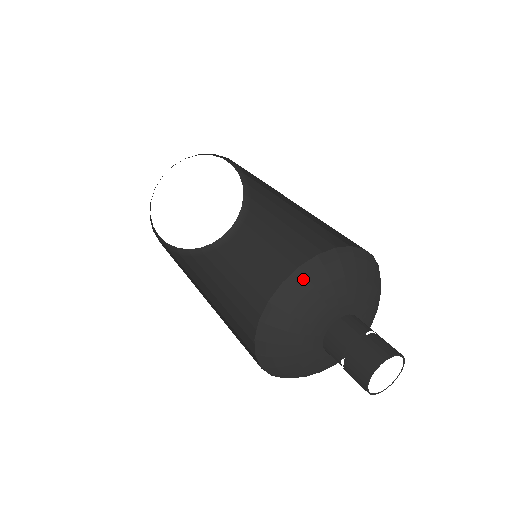
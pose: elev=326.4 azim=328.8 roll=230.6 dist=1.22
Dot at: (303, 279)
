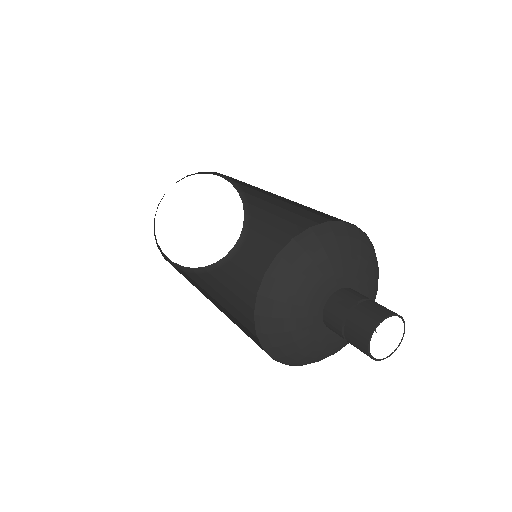
Dot at: (284, 265)
